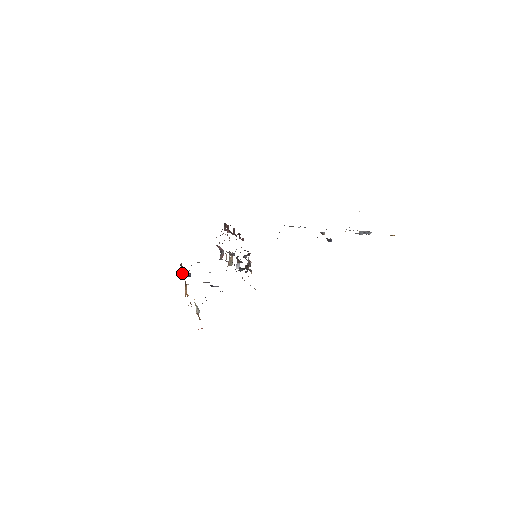
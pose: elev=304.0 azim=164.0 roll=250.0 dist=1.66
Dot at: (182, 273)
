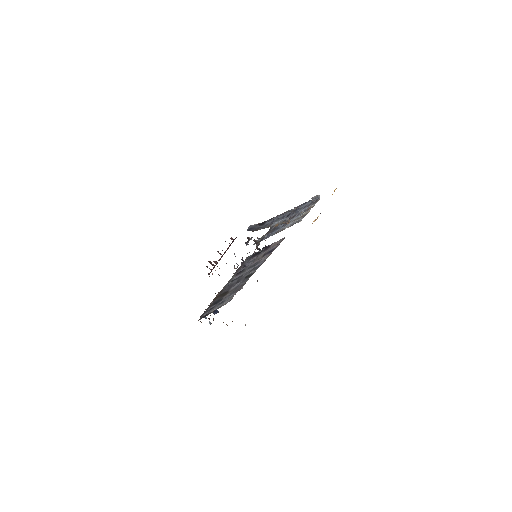
Dot at: occluded
